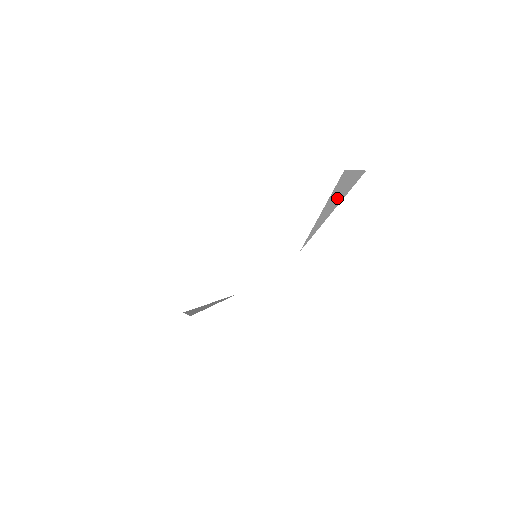
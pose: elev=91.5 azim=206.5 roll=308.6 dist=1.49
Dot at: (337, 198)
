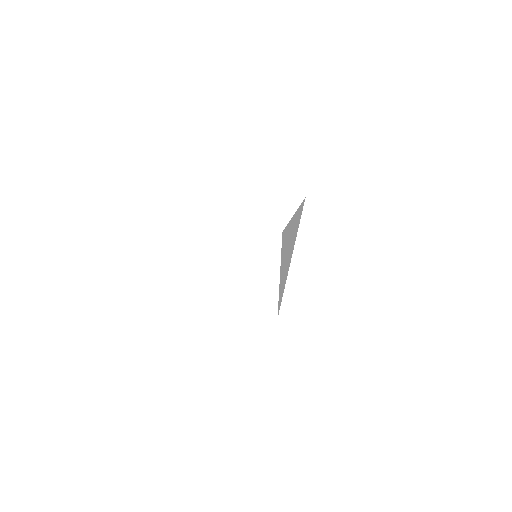
Dot at: (288, 253)
